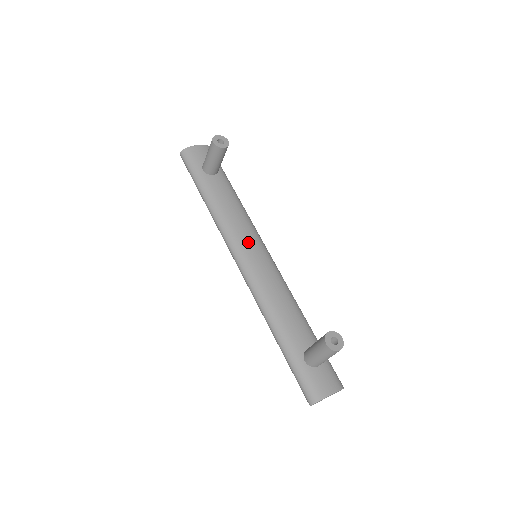
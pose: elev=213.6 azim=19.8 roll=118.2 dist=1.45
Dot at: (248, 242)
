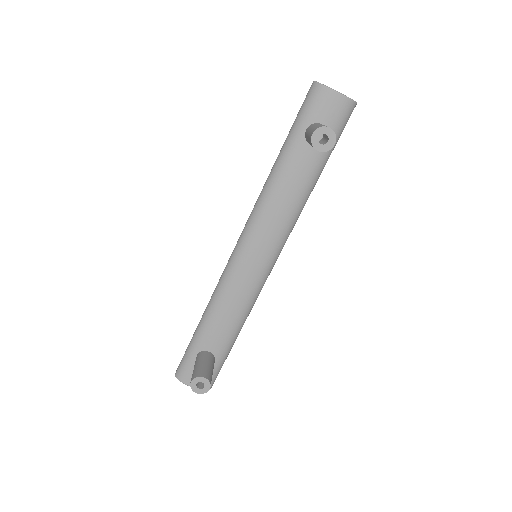
Dot at: (261, 240)
